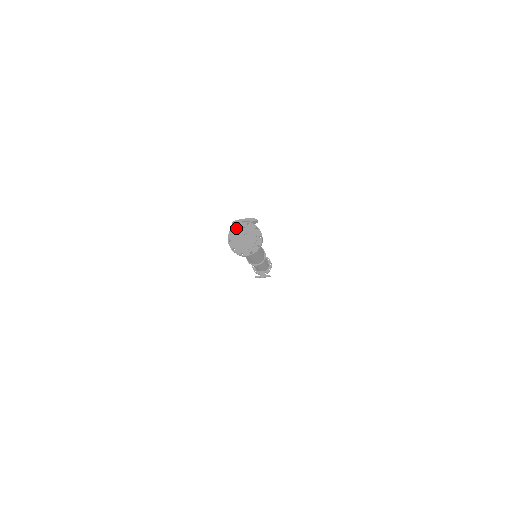
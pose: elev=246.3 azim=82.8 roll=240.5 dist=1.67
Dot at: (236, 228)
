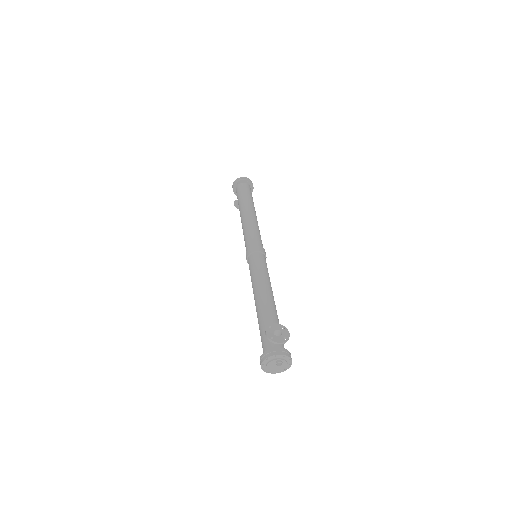
Dot at: (272, 358)
